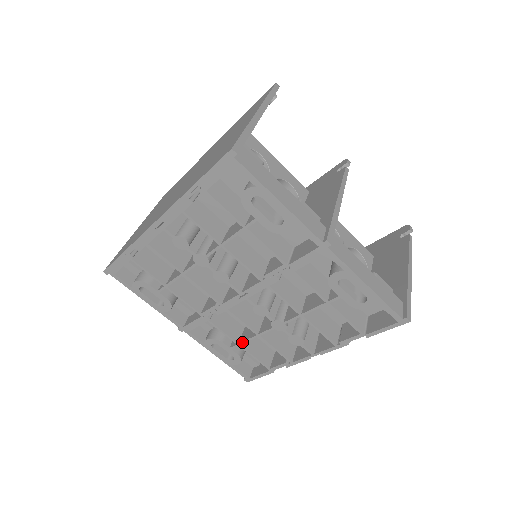
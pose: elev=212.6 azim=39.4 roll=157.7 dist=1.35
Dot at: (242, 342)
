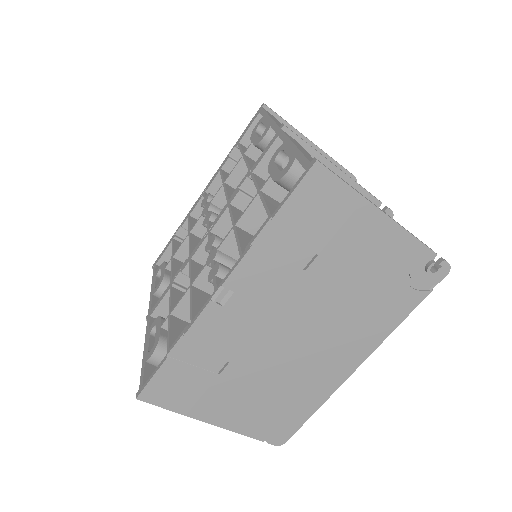
Dot at: (174, 307)
